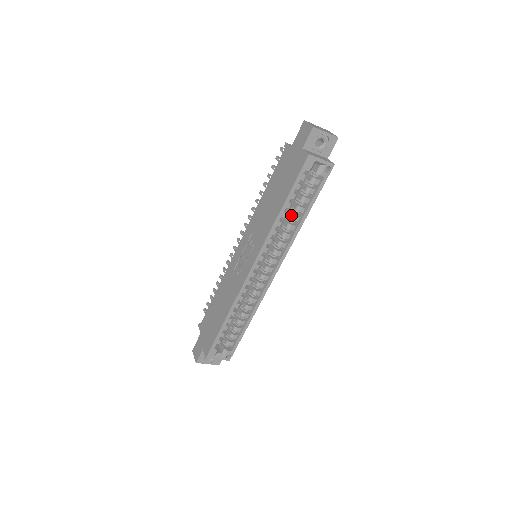
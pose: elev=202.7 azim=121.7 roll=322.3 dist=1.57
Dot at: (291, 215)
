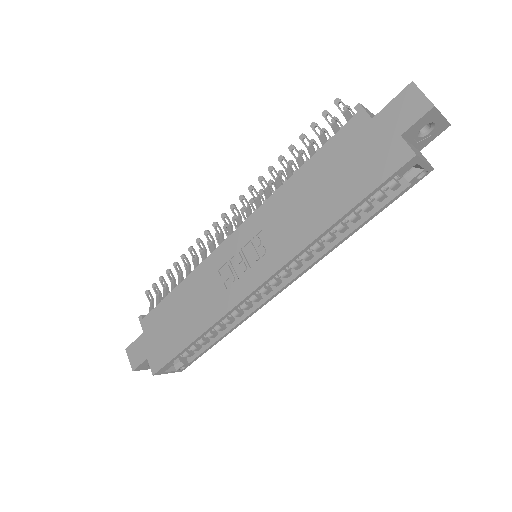
Dot at: occluded
